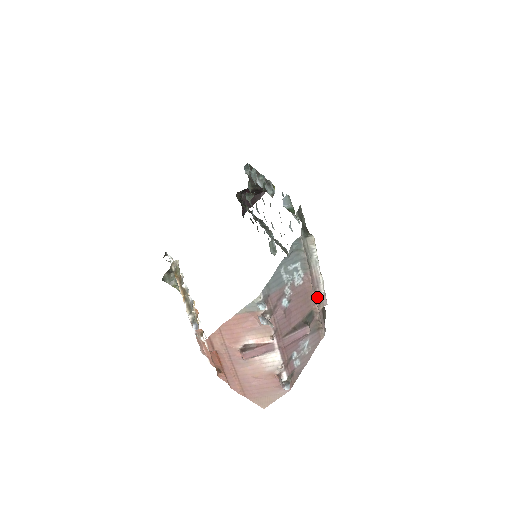
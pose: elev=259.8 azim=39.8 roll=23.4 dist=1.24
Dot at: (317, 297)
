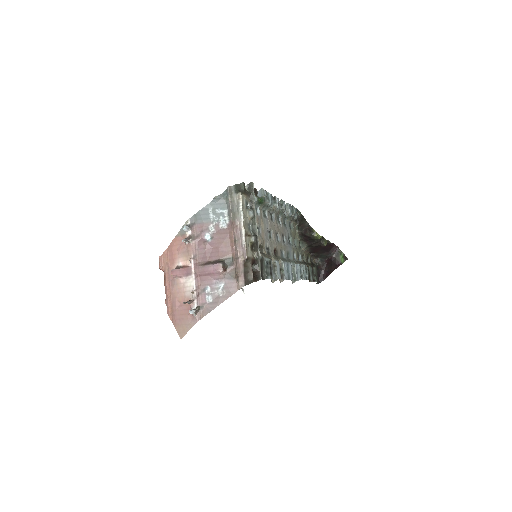
Dot at: (239, 248)
